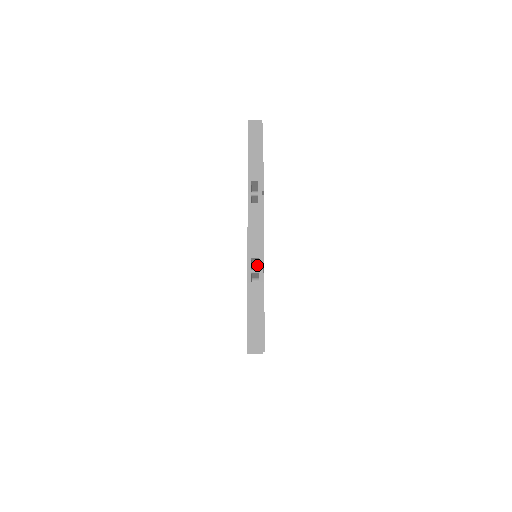
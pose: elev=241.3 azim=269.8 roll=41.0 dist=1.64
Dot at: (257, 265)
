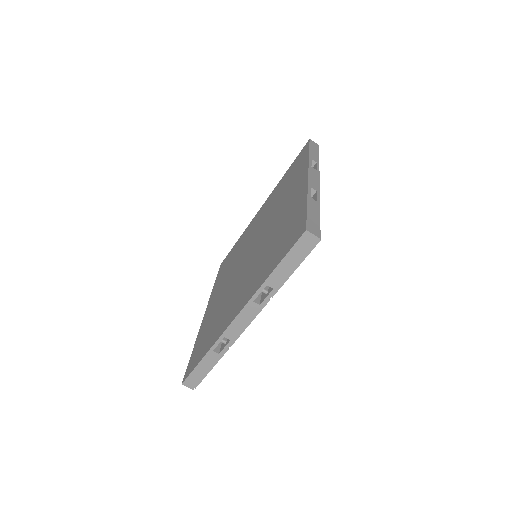
Dot at: occluded
